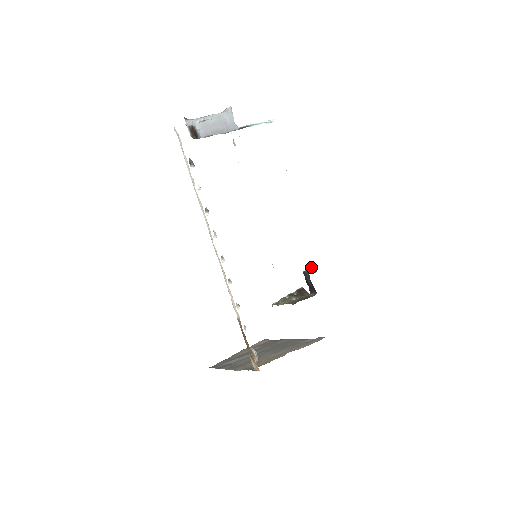
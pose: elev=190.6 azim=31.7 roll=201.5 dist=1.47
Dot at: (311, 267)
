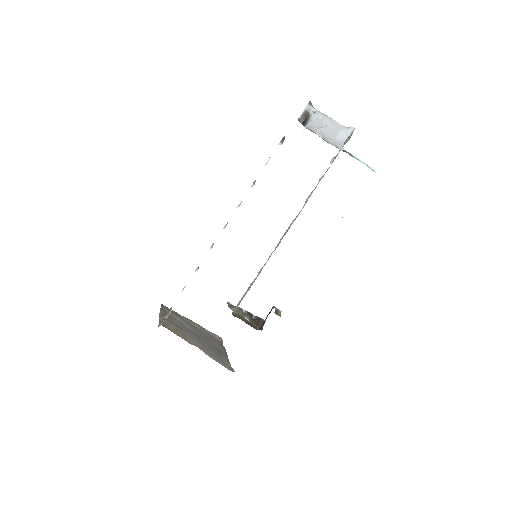
Dot at: occluded
